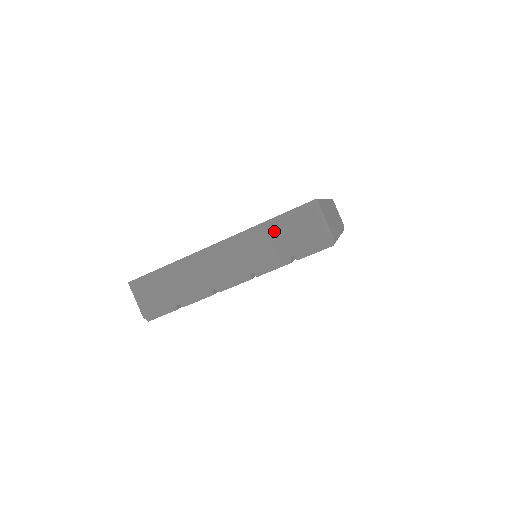
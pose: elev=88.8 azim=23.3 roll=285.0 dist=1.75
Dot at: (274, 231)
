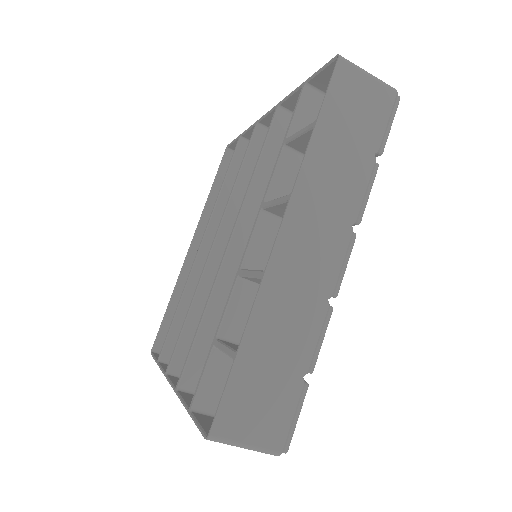
Dot at: occluded
